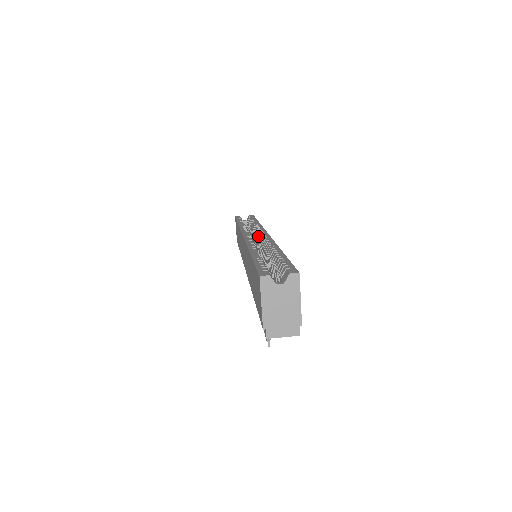
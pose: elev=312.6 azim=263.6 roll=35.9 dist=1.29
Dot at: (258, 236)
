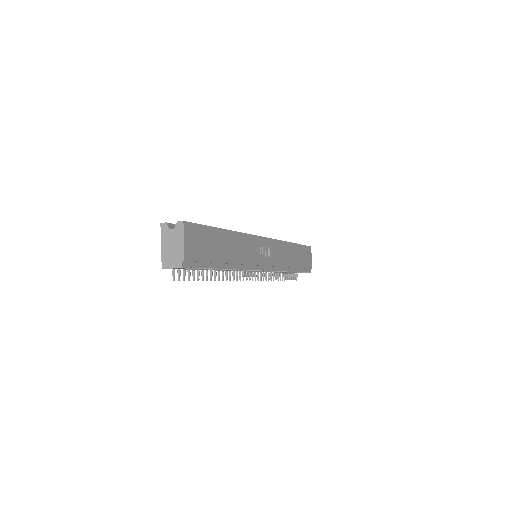
Dot at: occluded
